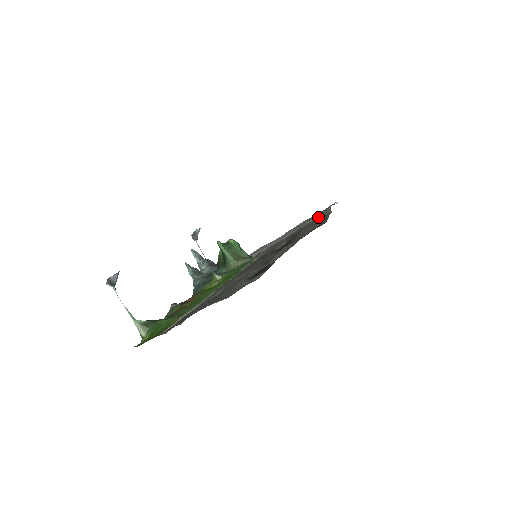
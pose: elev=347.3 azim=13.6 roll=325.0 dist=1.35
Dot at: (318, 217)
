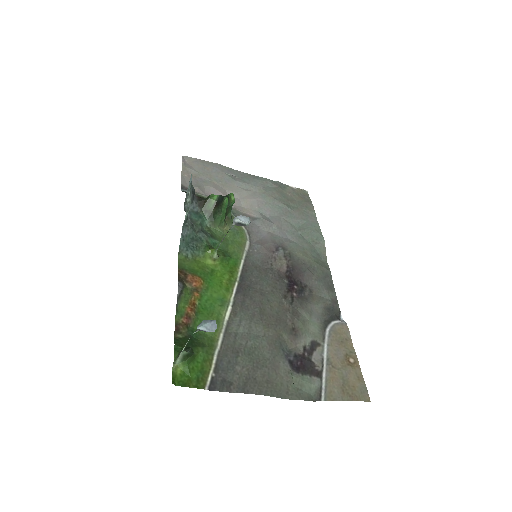
Dot at: (310, 242)
